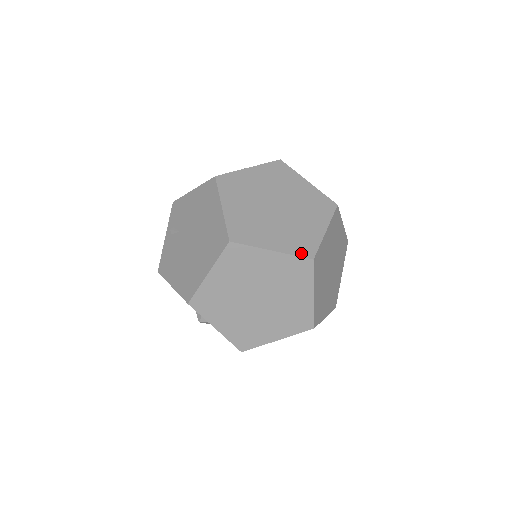
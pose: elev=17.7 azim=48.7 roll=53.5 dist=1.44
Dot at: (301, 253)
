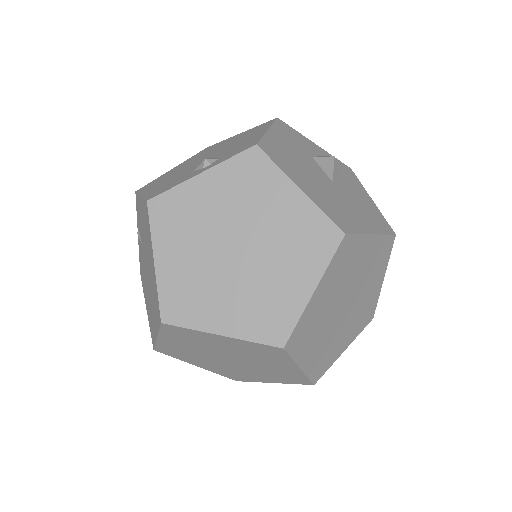
Dot at: (265, 338)
